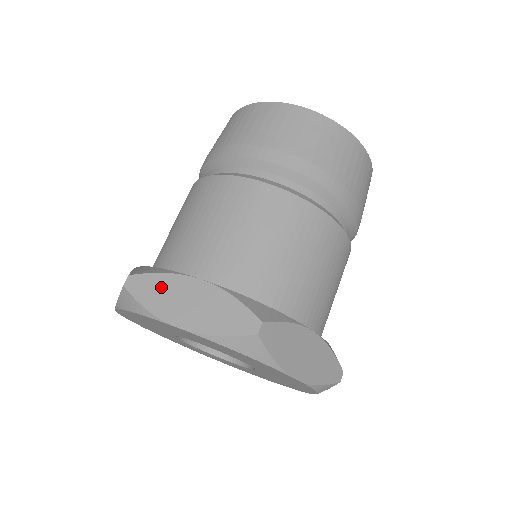
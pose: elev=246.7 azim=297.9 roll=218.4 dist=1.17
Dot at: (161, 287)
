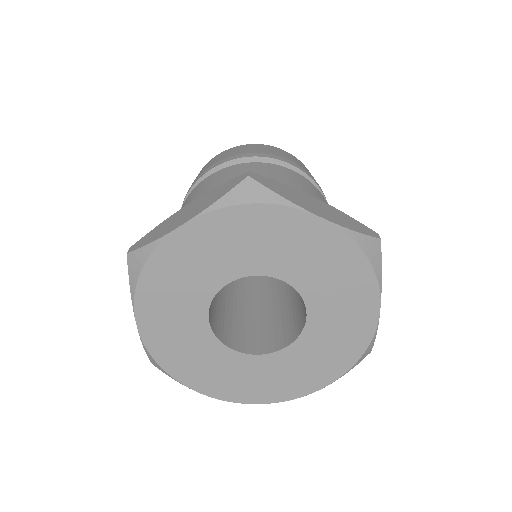
Dot at: (159, 229)
